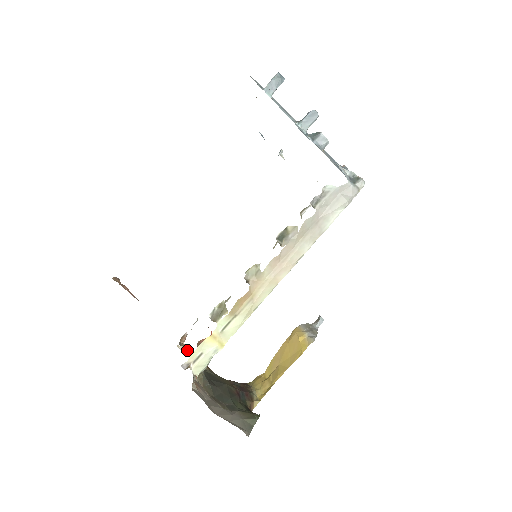
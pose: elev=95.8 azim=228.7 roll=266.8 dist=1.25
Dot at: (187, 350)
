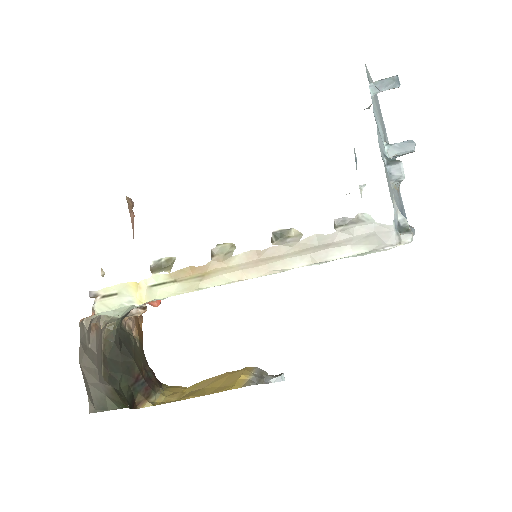
Dot at: occluded
